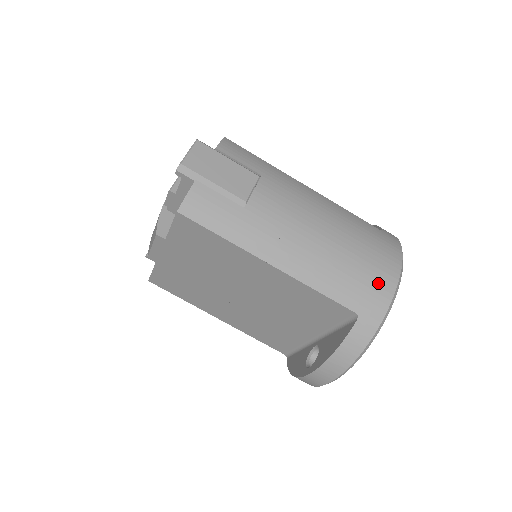
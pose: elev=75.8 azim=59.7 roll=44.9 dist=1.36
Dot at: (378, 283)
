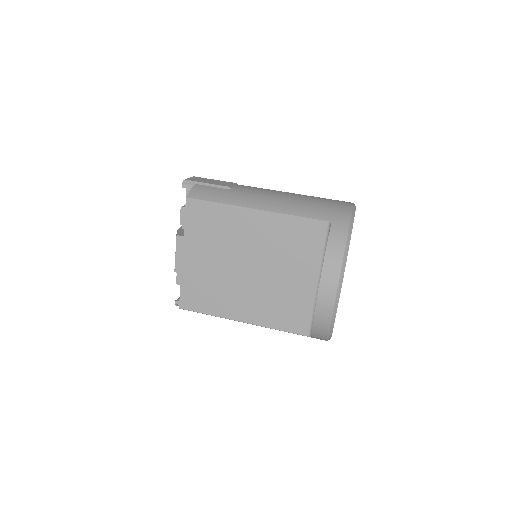
Dot at: (337, 206)
